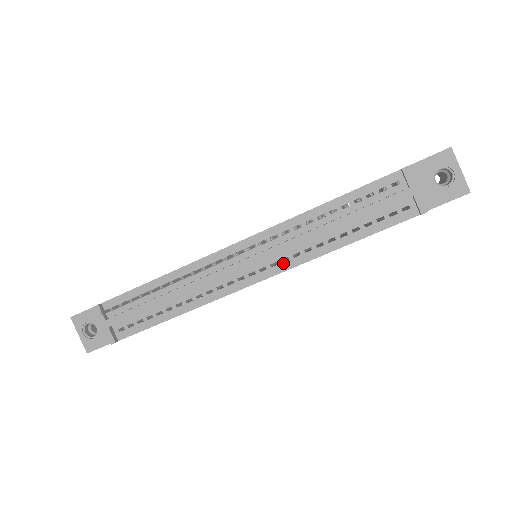
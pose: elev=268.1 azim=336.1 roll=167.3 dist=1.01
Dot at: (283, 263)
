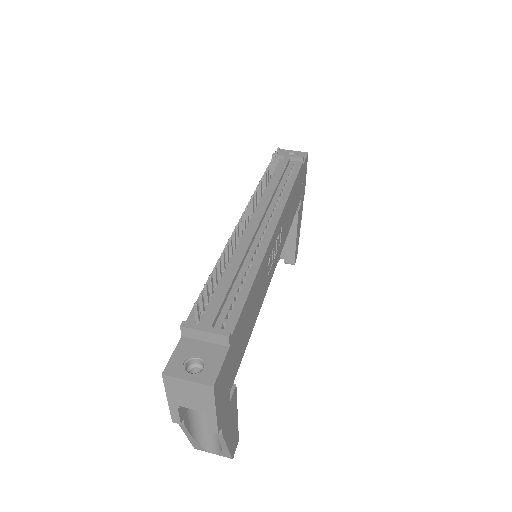
Dot at: (276, 211)
